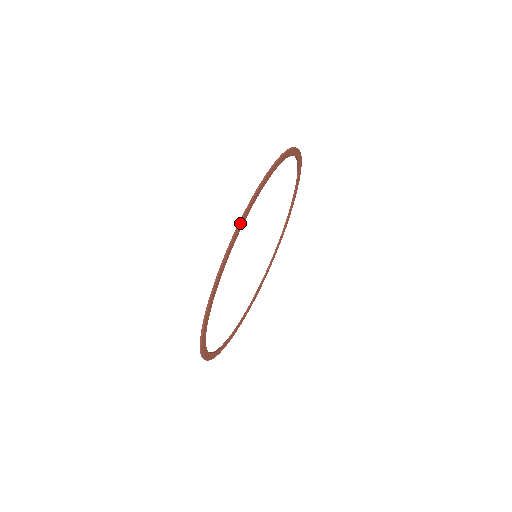
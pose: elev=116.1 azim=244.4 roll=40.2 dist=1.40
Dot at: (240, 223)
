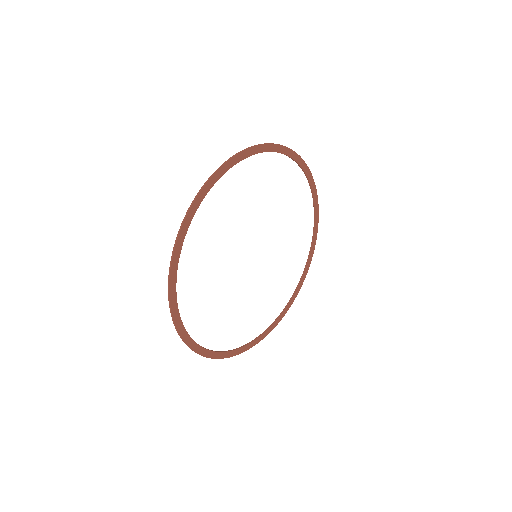
Dot at: (191, 204)
